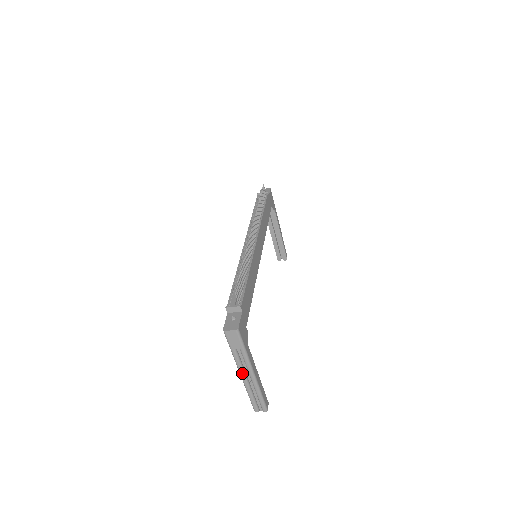
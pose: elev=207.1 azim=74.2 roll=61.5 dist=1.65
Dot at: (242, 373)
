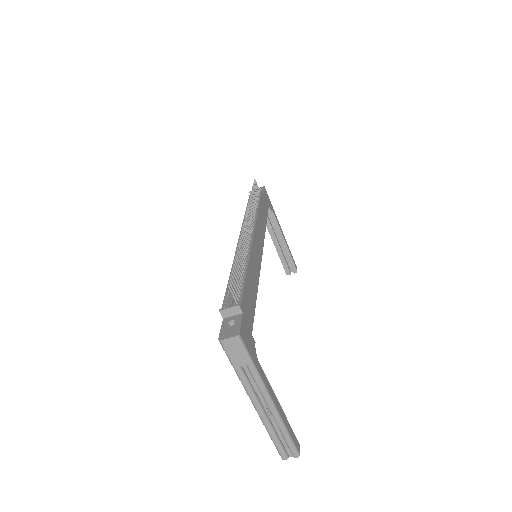
Dot at: (255, 402)
